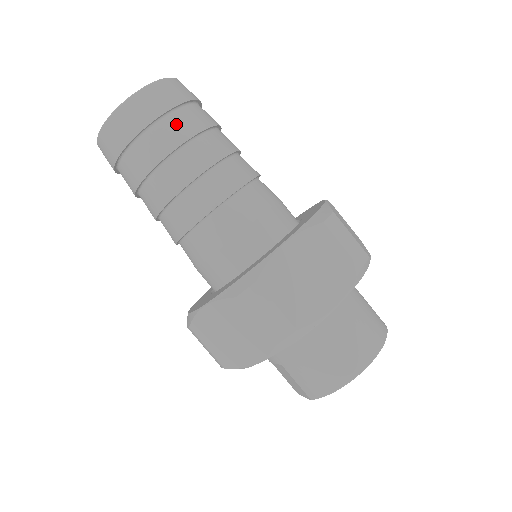
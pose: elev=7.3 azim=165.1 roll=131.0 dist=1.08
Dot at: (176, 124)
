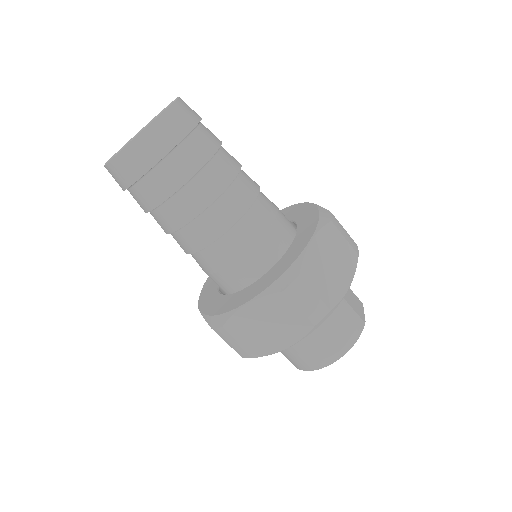
Dot at: (160, 180)
